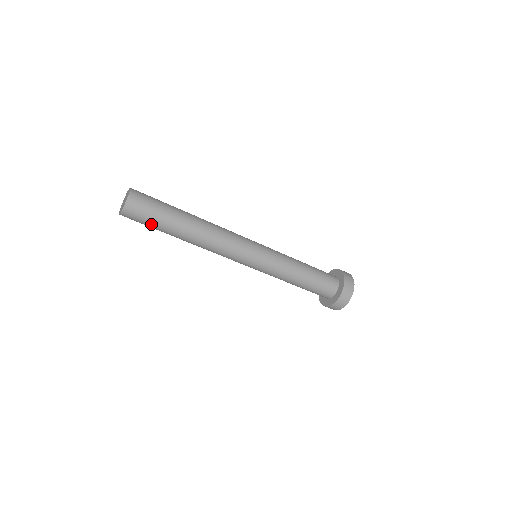
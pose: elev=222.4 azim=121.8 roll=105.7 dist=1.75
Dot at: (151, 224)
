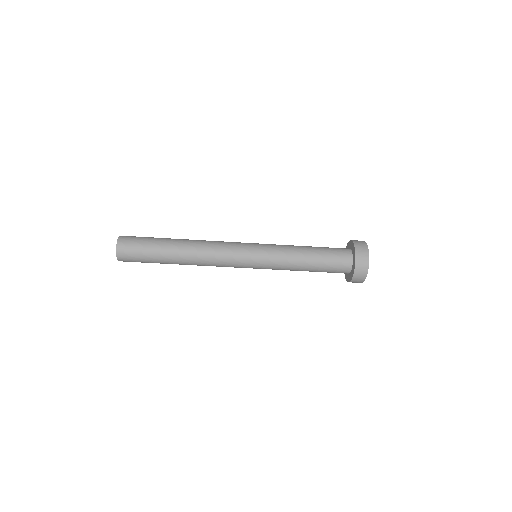
Dot at: occluded
